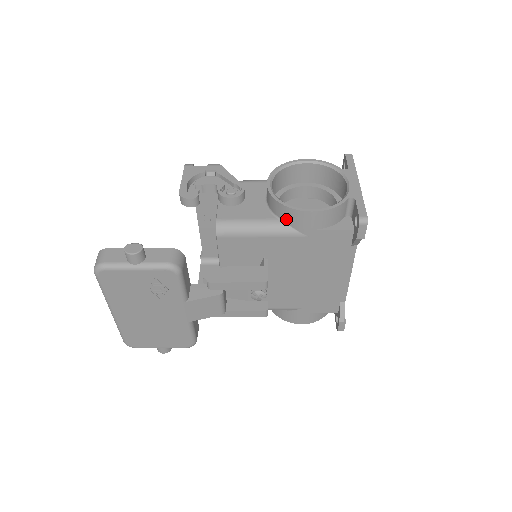
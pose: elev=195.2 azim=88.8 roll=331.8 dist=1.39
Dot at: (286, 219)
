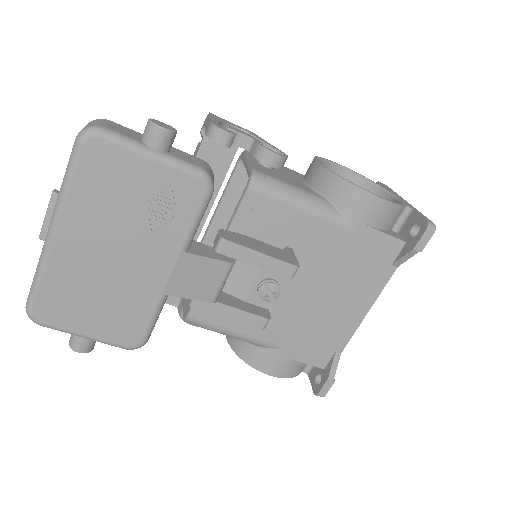
Dot at: (338, 200)
